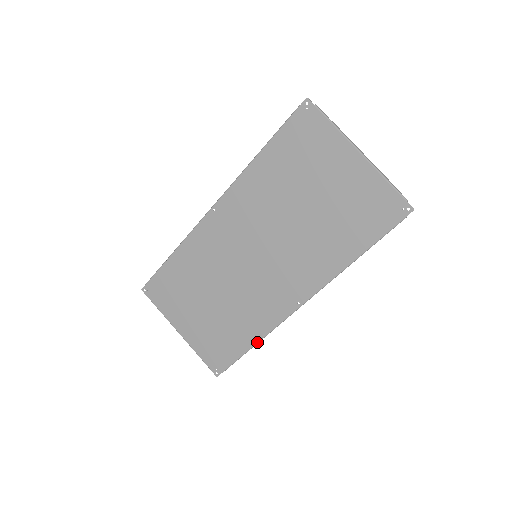
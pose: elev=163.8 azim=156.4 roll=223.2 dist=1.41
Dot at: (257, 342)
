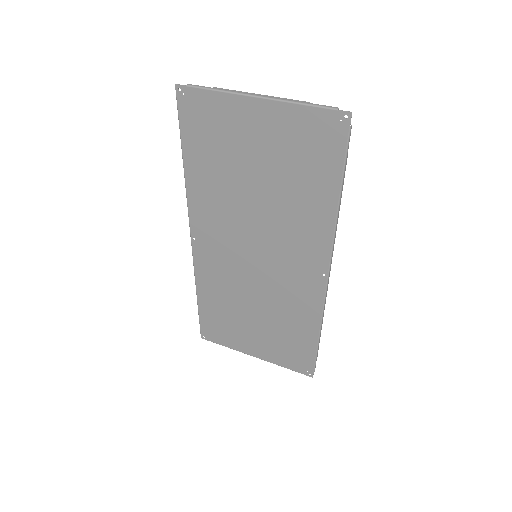
Dot at: (319, 330)
